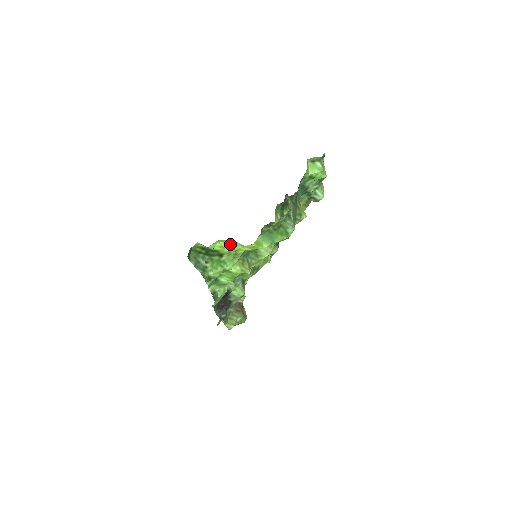
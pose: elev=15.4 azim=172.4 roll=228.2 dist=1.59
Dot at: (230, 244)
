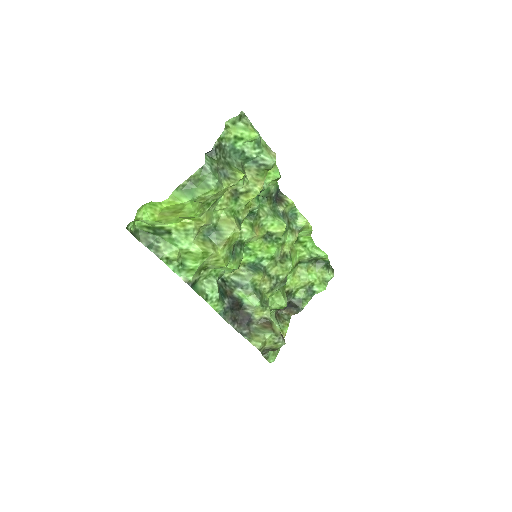
Dot at: (154, 208)
